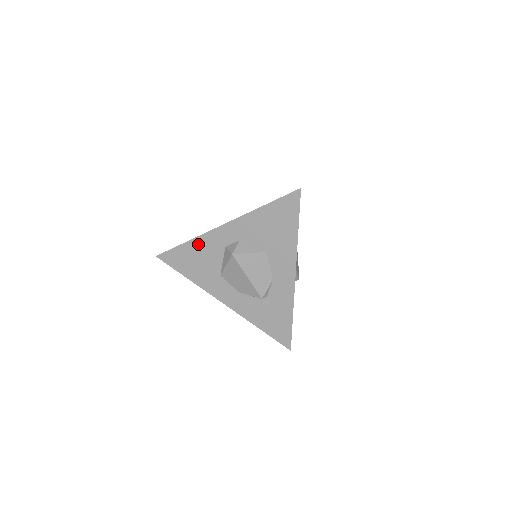
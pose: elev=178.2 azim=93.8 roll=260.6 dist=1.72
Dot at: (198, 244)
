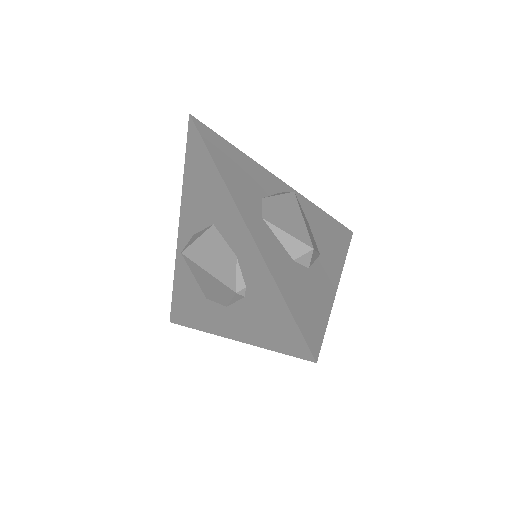
Dot at: (179, 275)
